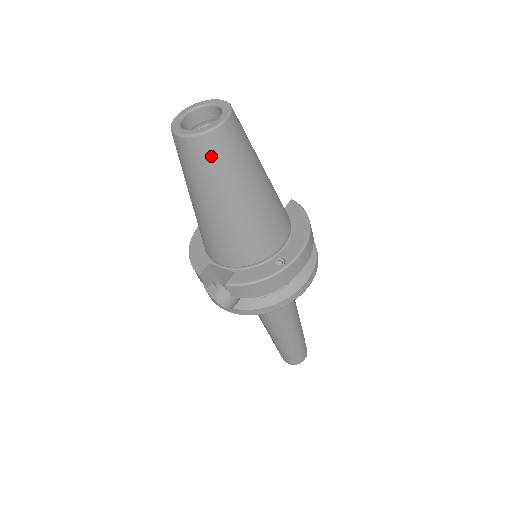
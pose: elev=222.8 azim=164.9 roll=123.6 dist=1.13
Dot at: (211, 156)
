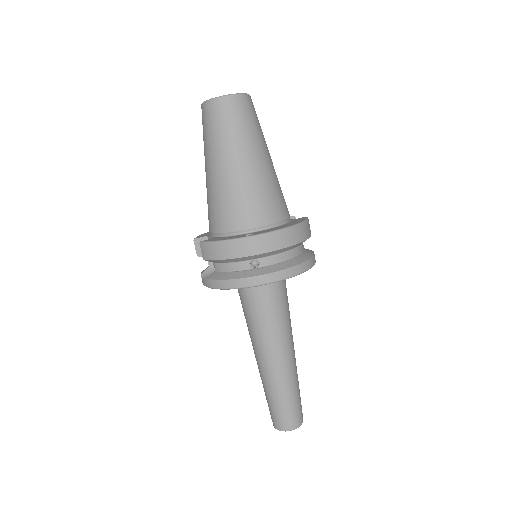
Dot at: (214, 118)
